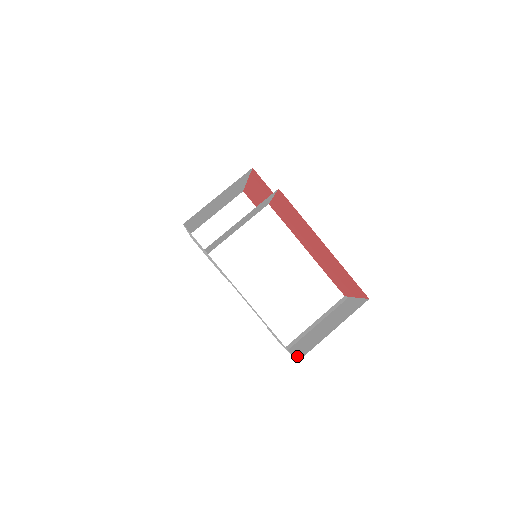
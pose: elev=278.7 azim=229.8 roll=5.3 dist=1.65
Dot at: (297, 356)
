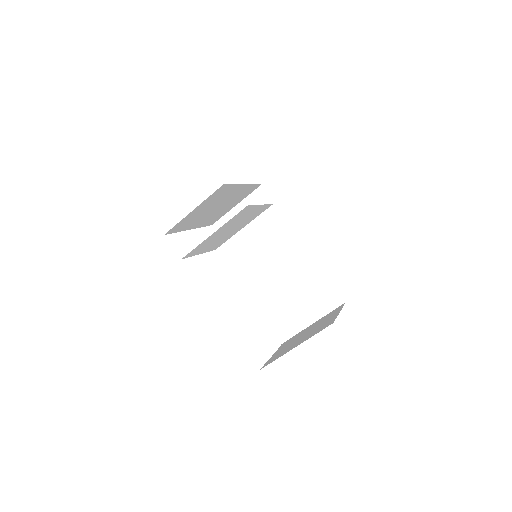
Dot at: (266, 363)
